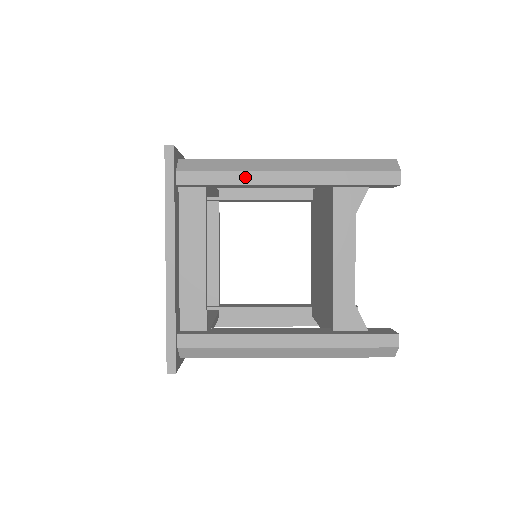
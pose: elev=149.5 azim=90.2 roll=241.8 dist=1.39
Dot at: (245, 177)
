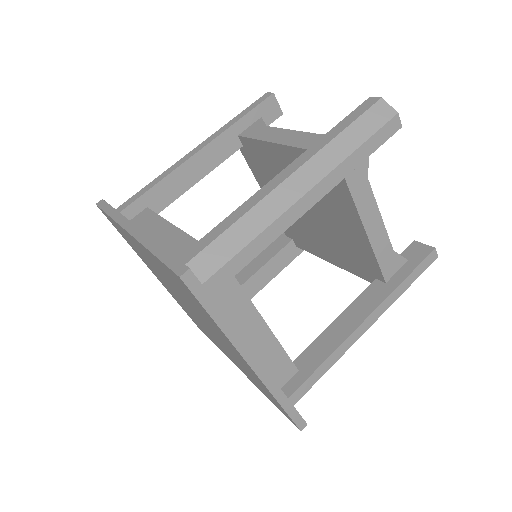
Dot at: (271, 232)
